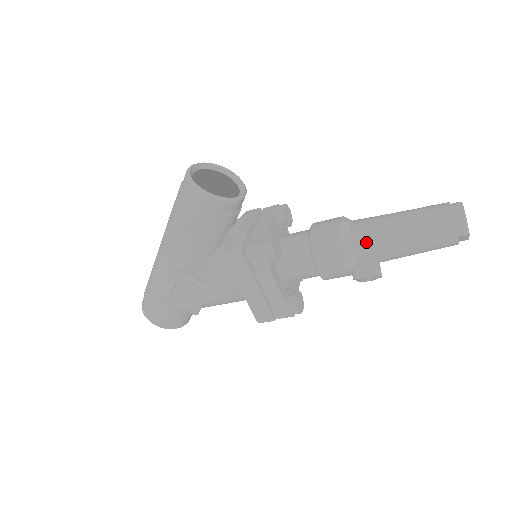
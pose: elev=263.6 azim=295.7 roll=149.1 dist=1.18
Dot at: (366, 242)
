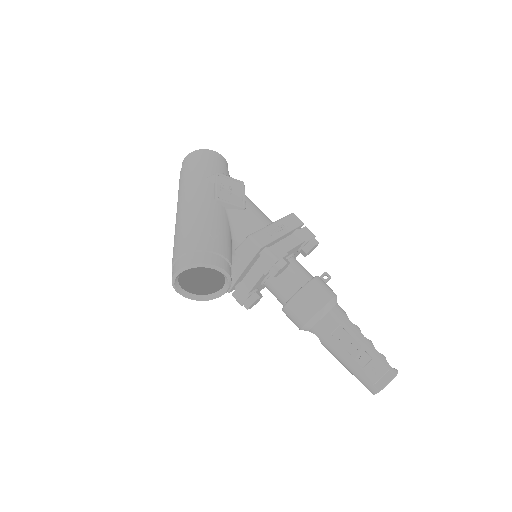
Dot at: occluded
